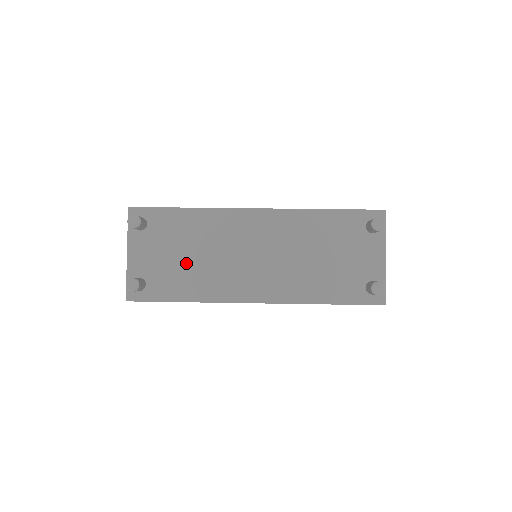
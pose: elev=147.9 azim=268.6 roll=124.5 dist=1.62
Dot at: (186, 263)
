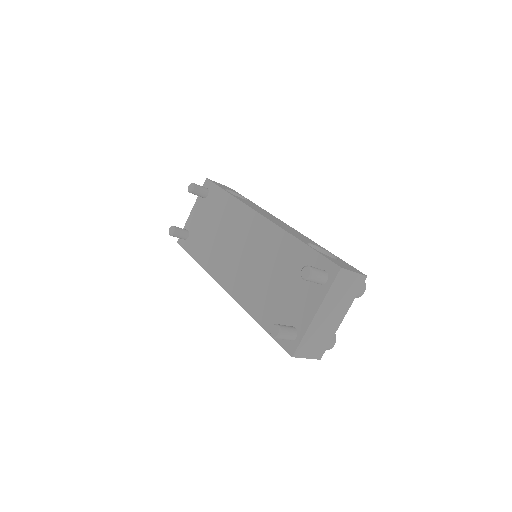
Dot at: (210, 234)
